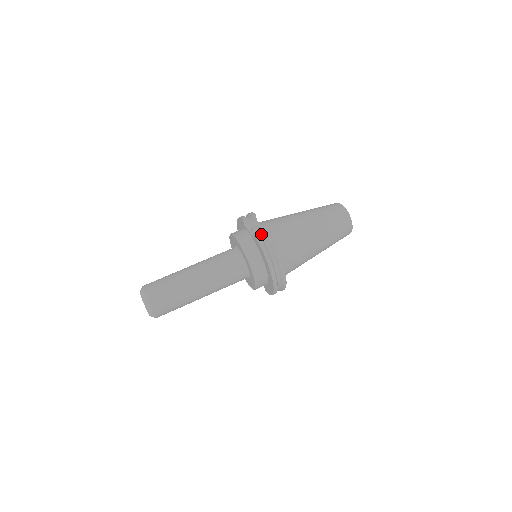
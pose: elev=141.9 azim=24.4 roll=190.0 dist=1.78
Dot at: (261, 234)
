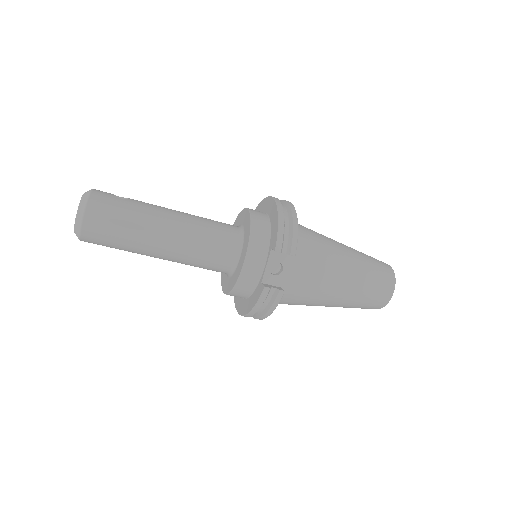
Dot at: (271, 293)
